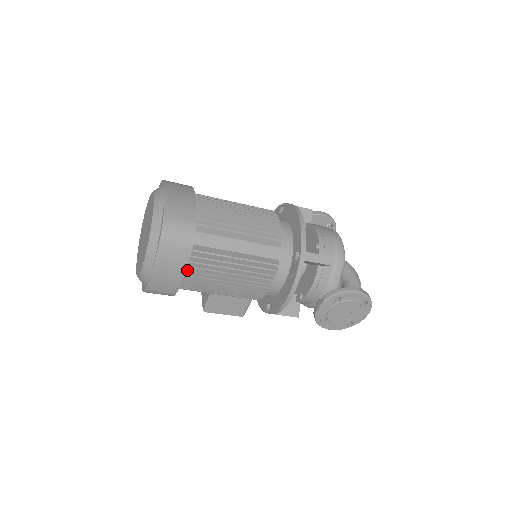
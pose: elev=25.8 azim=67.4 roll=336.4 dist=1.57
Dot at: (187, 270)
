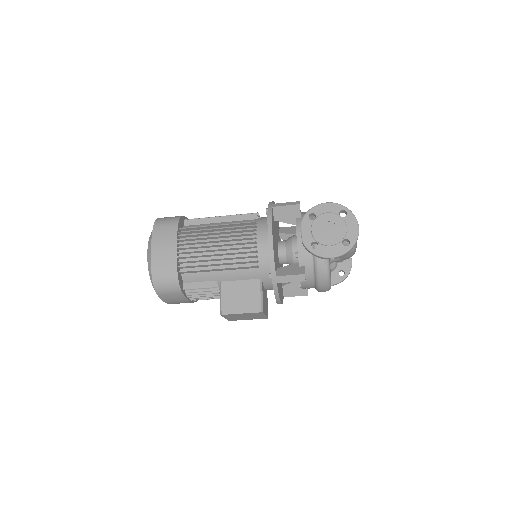
Dot at: (179, 243)
